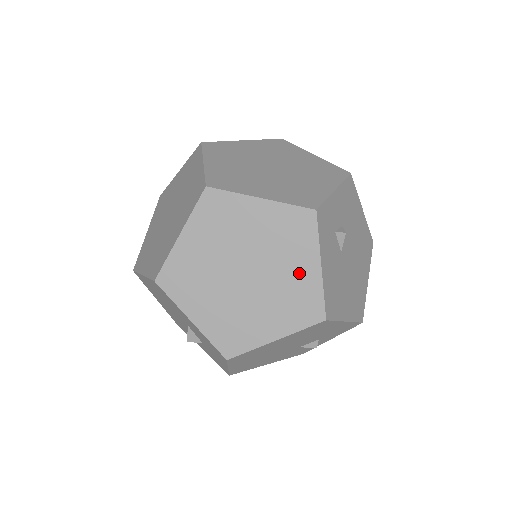
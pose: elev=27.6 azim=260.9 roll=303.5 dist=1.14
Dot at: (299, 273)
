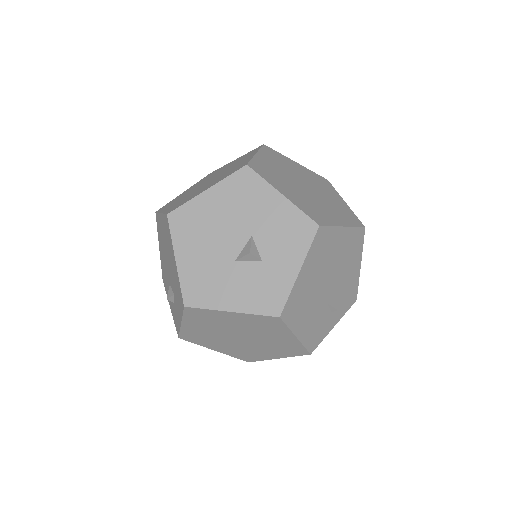
Dot at: (336, 200)
